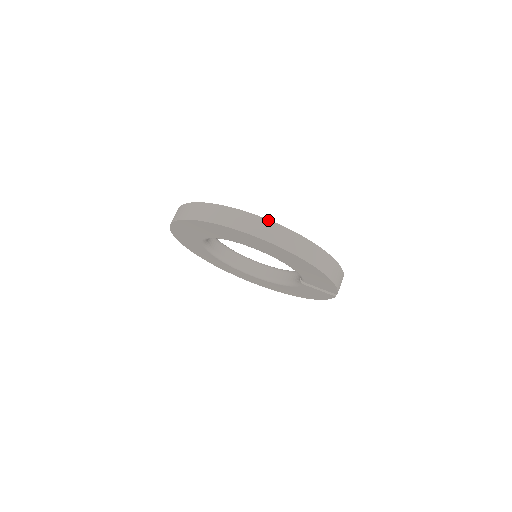
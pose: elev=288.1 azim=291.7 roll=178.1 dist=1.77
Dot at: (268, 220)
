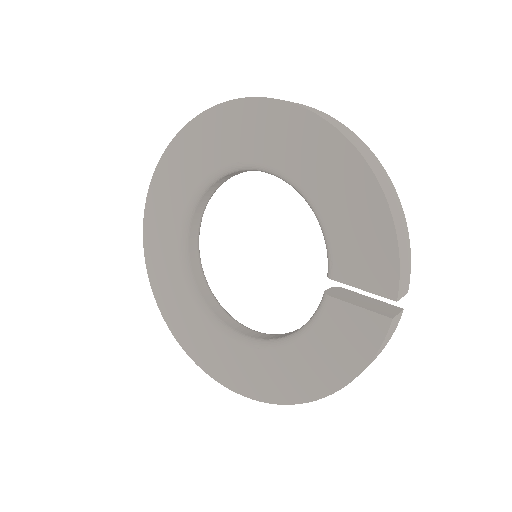
Dot at: occluded
